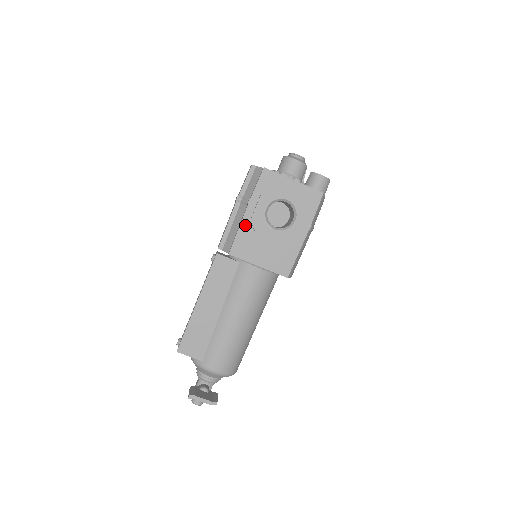
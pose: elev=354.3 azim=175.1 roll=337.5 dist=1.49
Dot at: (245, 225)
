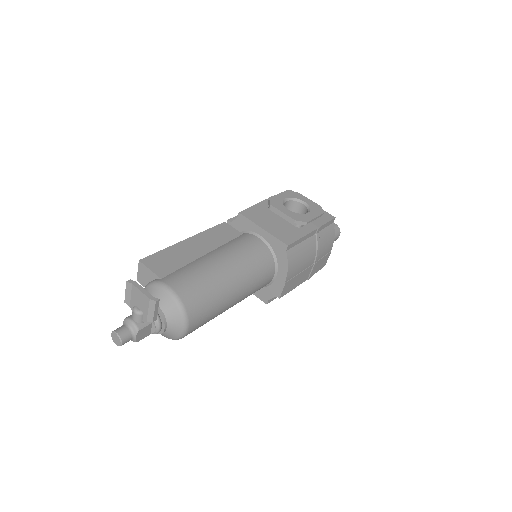
Dot at: (262, 205)
